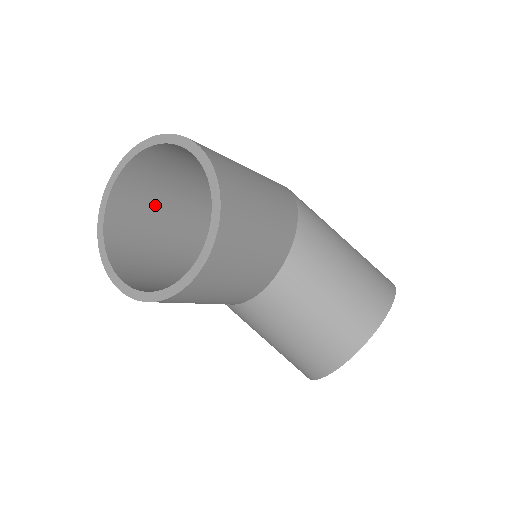
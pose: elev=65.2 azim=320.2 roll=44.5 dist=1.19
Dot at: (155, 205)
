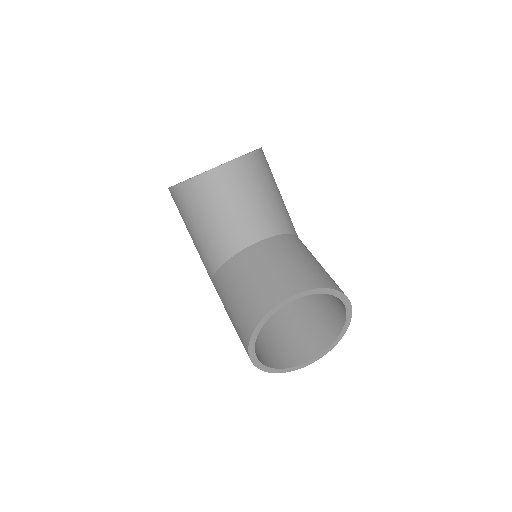
Dot at: occluded
